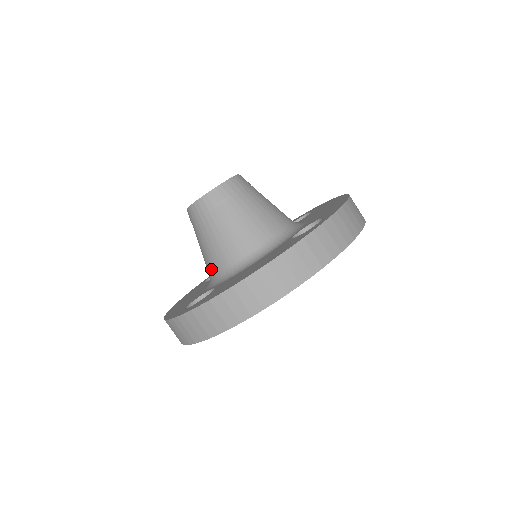
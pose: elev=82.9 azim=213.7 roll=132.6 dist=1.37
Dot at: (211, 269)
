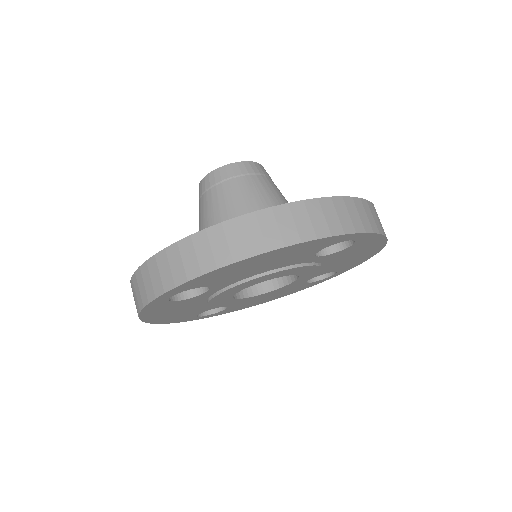
Dot at: occluded
